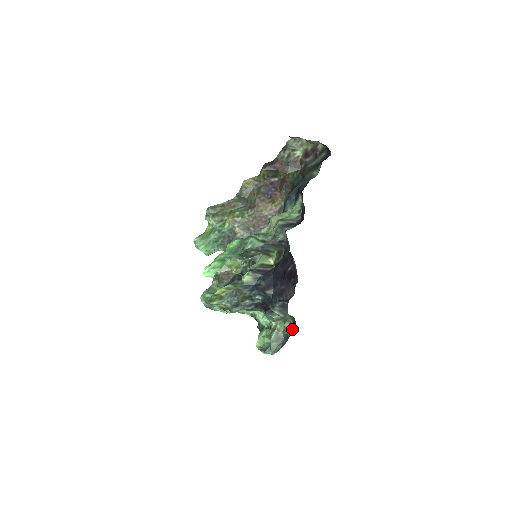
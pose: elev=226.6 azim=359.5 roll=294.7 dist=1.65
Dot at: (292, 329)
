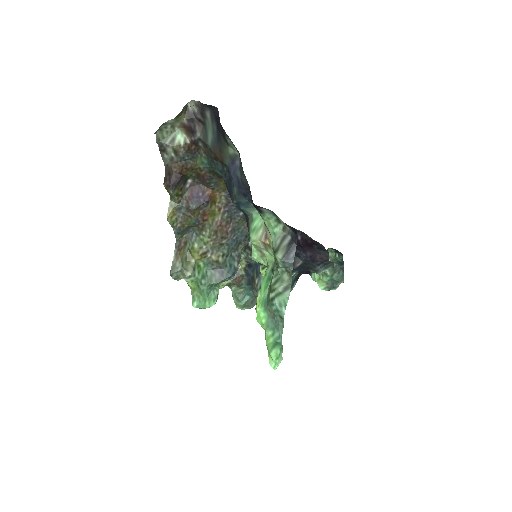
Dot at: (339, 255)
